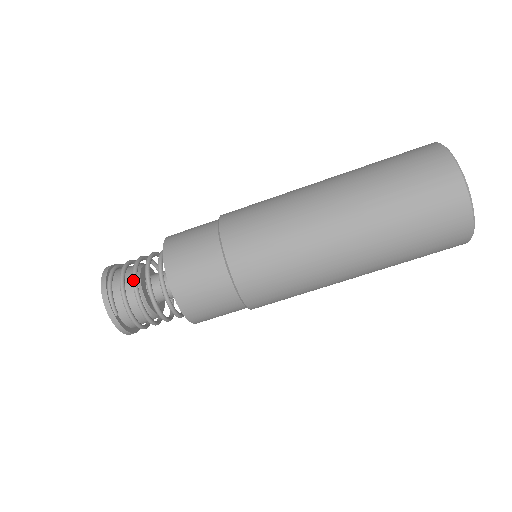
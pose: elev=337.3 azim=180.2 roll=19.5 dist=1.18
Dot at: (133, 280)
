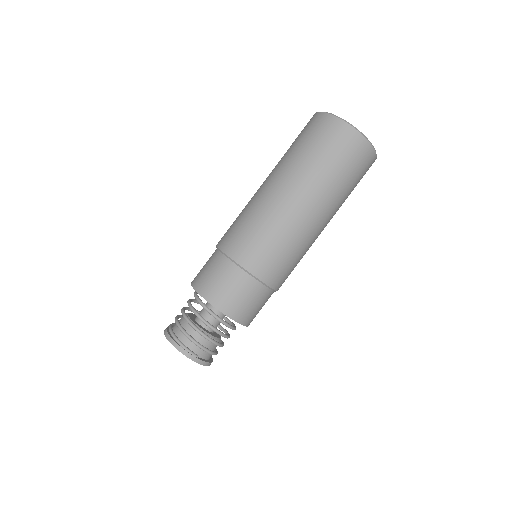
Dot at: (193, 327)
